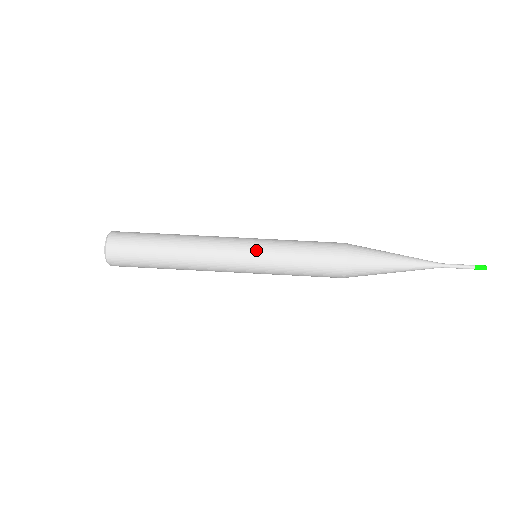
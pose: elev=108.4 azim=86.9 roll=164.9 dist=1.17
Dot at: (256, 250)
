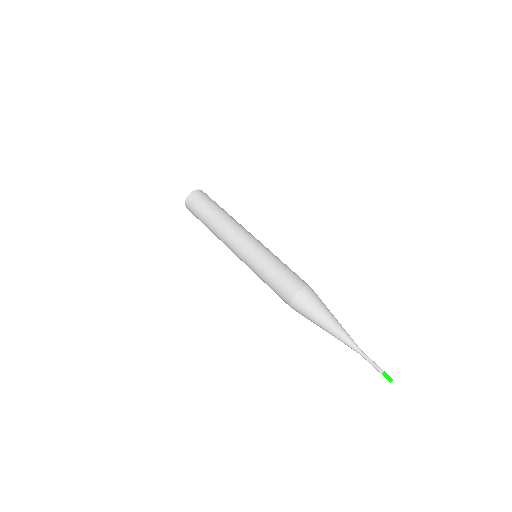
Dot at: occluded
